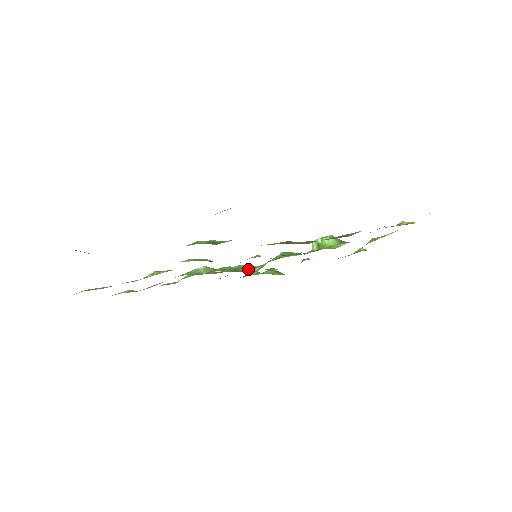
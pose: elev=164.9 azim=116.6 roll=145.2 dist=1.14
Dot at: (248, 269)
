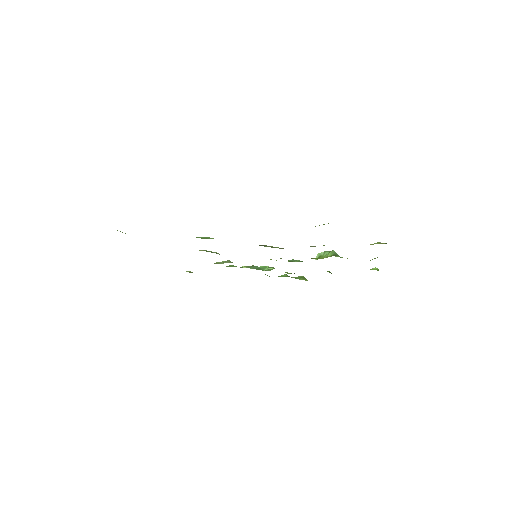
Dot at: (268, 269)
